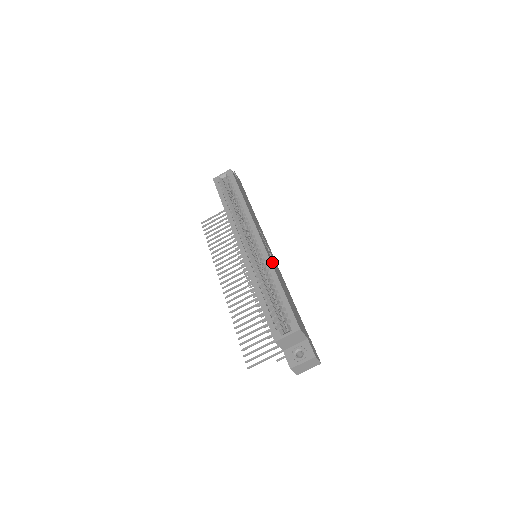
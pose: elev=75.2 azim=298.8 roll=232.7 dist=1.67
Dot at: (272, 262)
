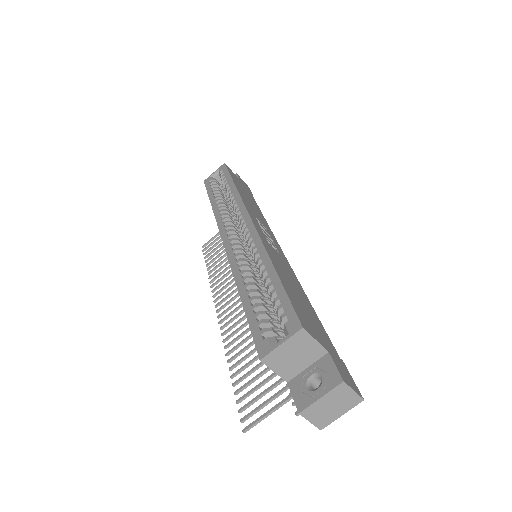
Dot at: (268, 247)
